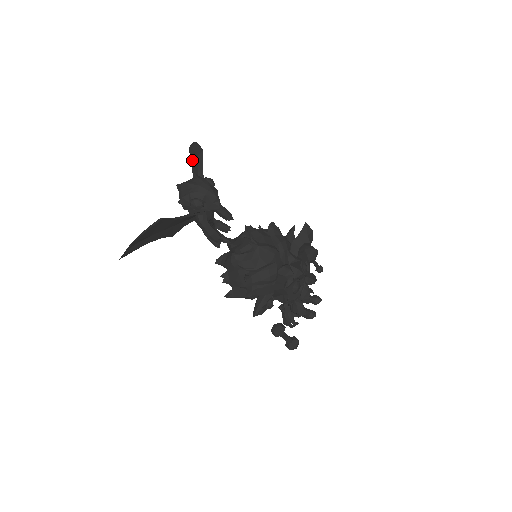
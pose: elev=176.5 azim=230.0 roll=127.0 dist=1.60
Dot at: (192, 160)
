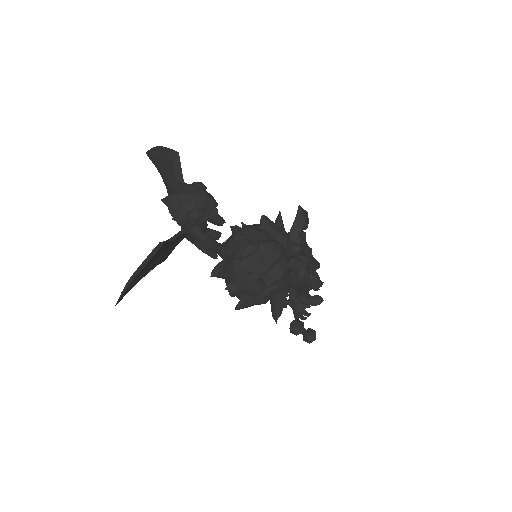
Dot at: (162, 167)
